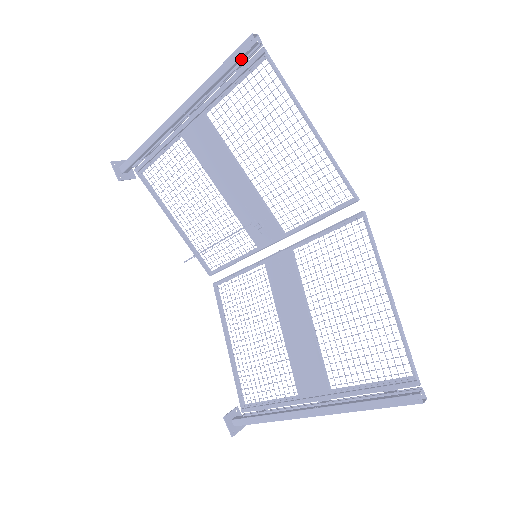
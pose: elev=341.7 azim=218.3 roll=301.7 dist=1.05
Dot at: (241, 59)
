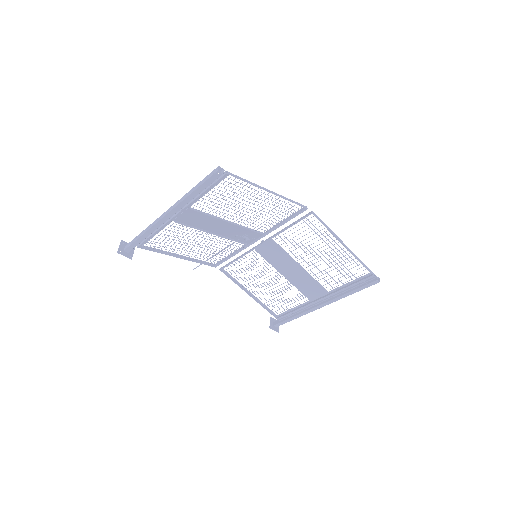
Dot at: (212, 181)
